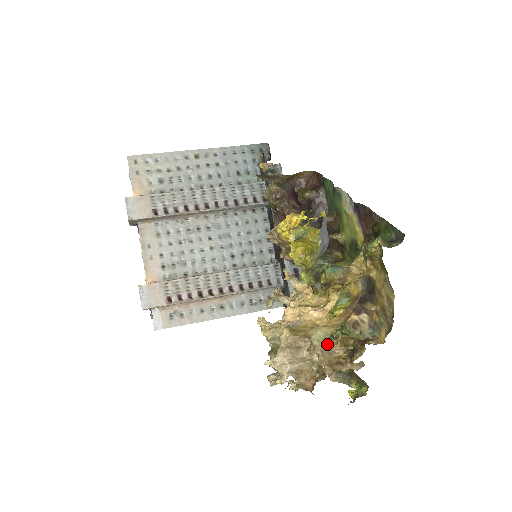
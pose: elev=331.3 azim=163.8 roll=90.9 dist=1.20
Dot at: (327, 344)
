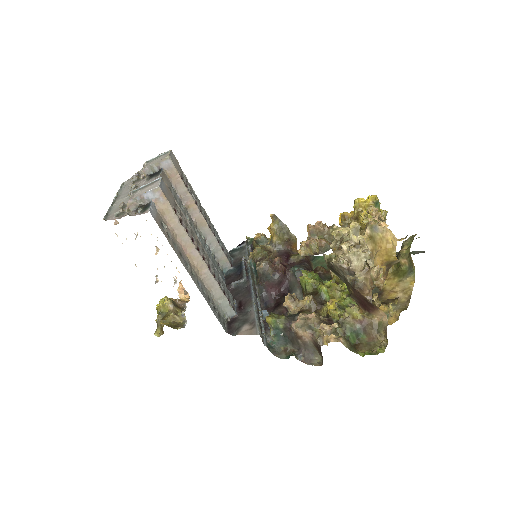
Dot at: occluded
